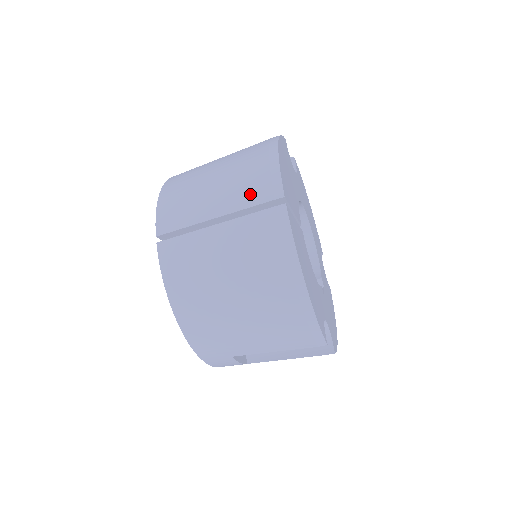
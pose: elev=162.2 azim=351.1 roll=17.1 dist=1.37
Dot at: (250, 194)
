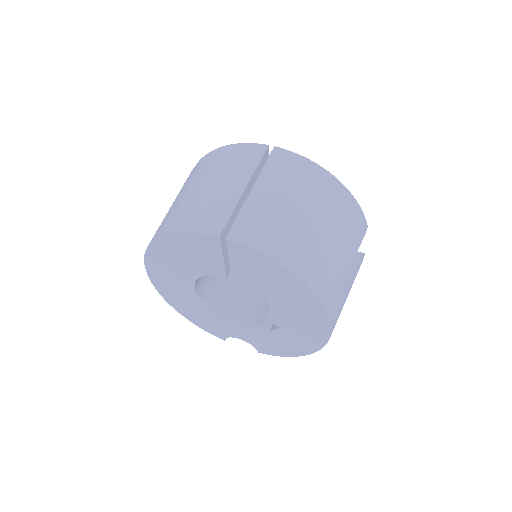
Dot at: (247, 162)
